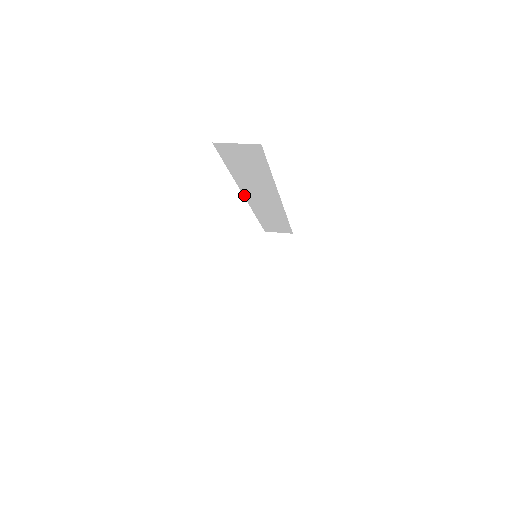
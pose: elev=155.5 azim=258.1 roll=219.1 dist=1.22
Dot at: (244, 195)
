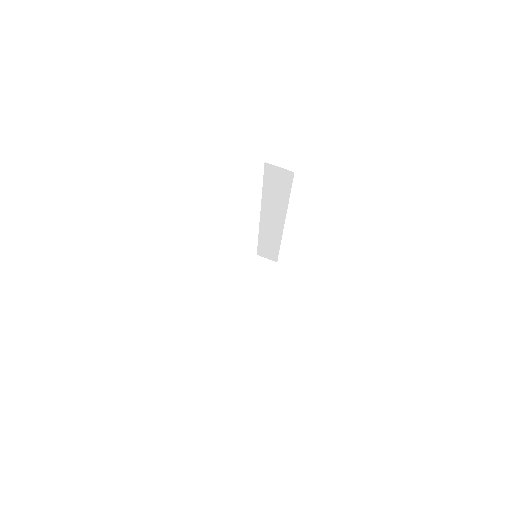
Dot at: (261, 213)
